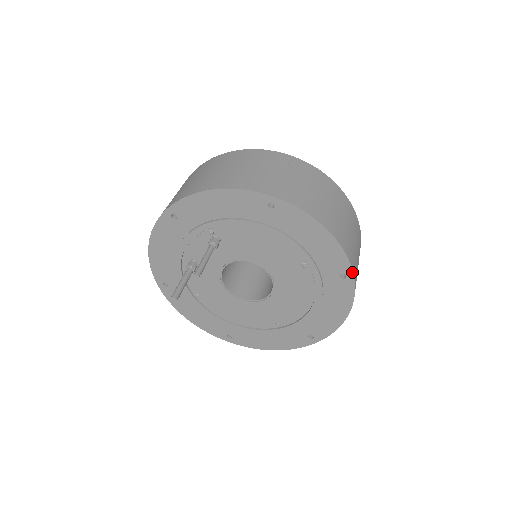
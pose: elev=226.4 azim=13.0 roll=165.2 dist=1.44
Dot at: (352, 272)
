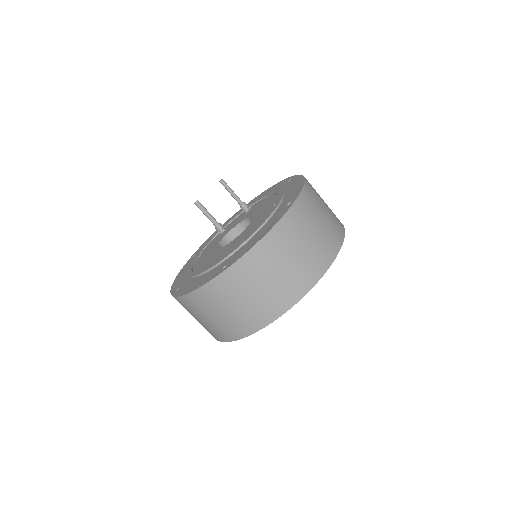
Dot at: (297, 198)
